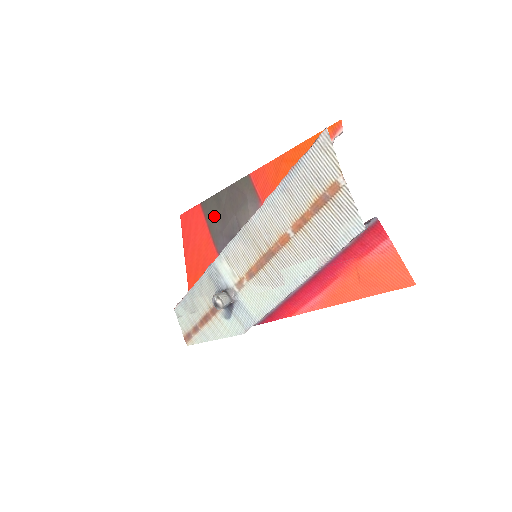
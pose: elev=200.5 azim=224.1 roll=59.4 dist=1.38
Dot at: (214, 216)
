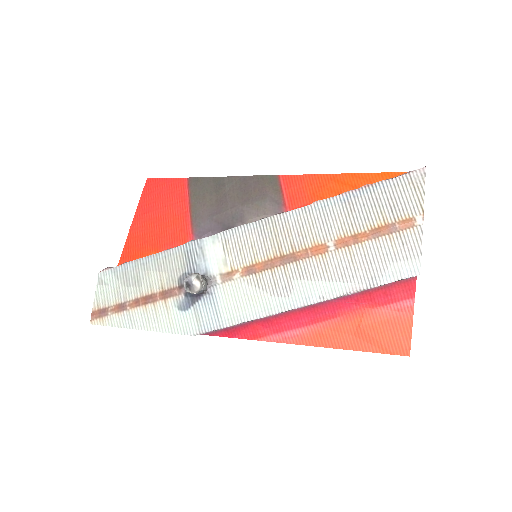
Dot at: (205, 197)
